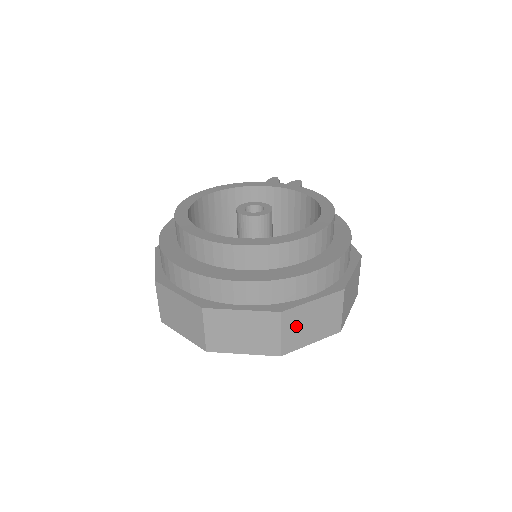
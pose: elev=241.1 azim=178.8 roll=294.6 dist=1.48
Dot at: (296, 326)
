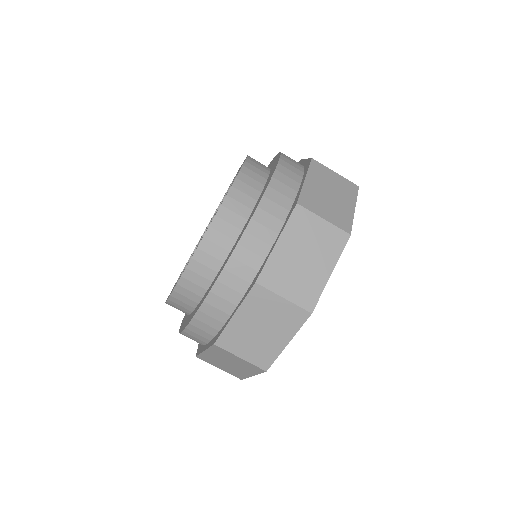
Dot at: (290, 277)
